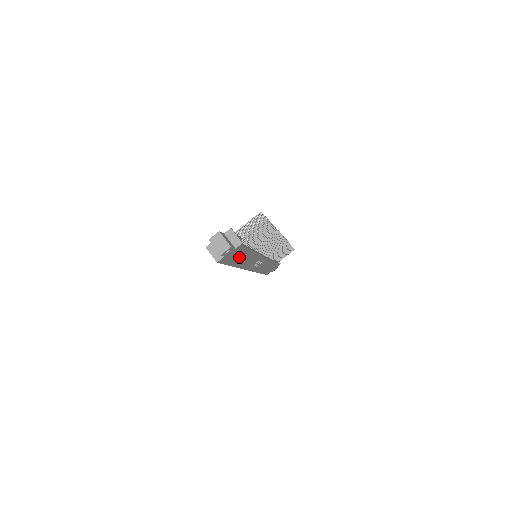
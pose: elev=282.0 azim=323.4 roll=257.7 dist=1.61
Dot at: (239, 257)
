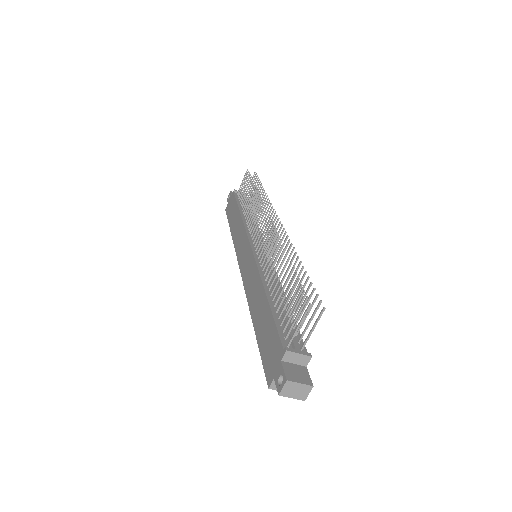
Dot at: occluded
